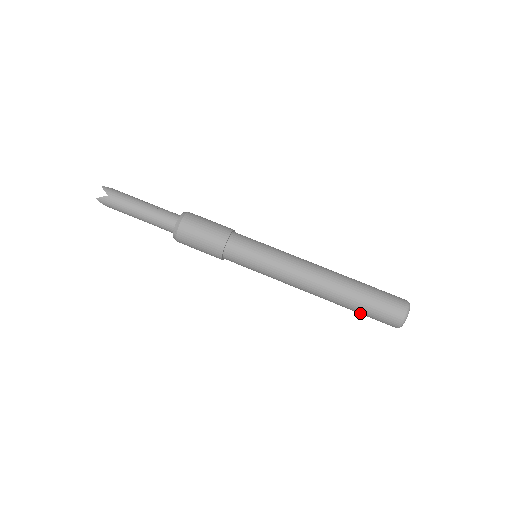
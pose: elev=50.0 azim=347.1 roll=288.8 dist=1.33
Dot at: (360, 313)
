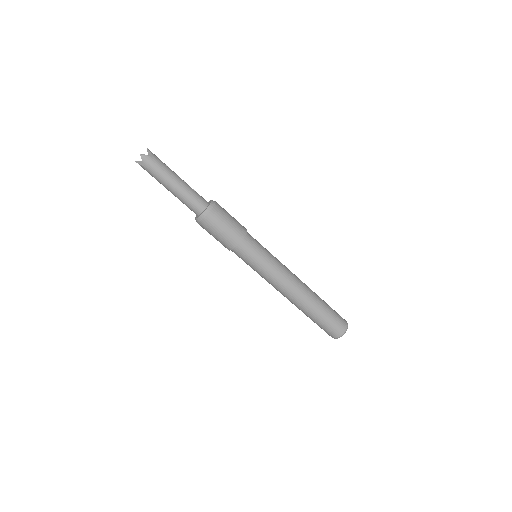
Dot at: (318, 321)
